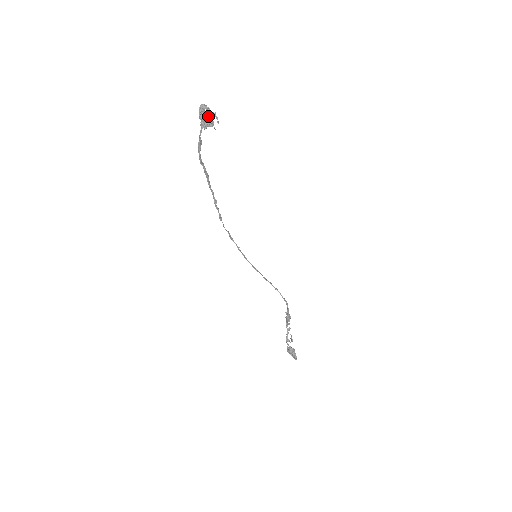
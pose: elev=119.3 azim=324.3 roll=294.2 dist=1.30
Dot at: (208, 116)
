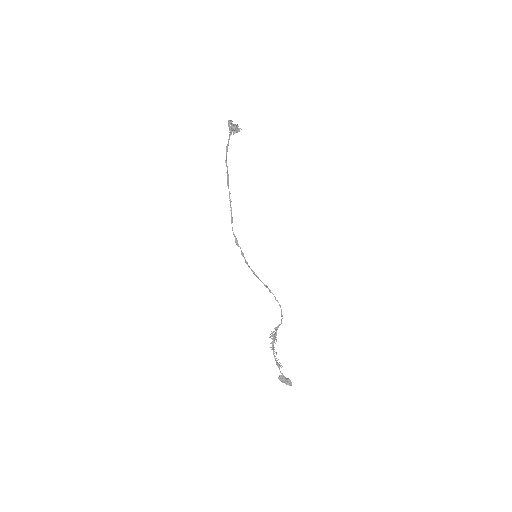
Dot at: (237, 125)
